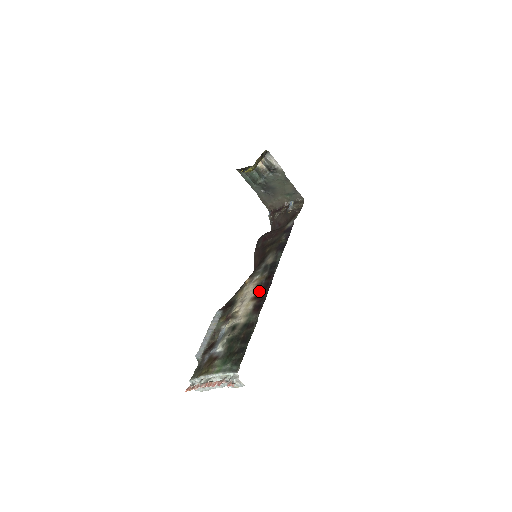
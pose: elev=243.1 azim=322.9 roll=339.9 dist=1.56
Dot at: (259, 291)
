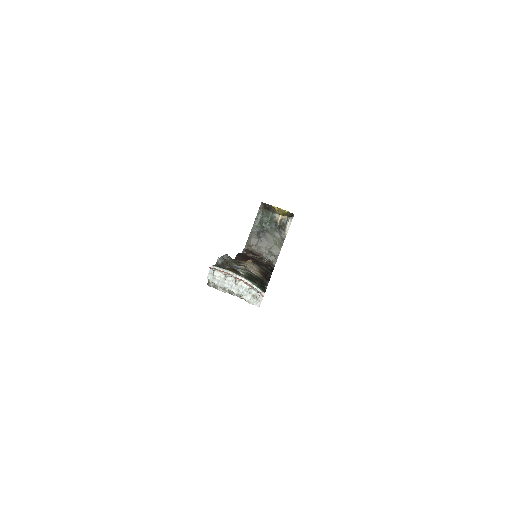
Dot at: (263, 273)
